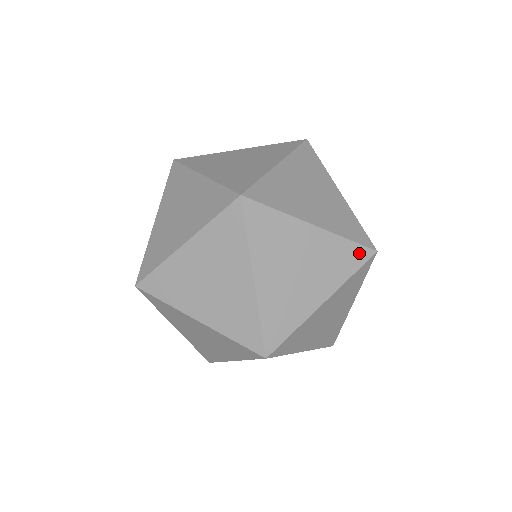
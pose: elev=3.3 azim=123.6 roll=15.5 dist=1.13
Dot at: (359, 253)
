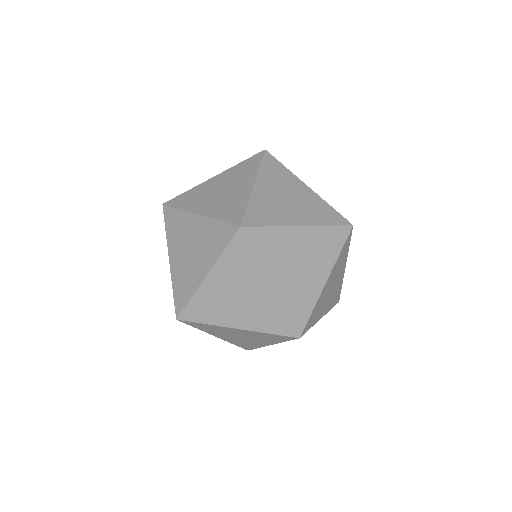
Dot at: (338, 218)
